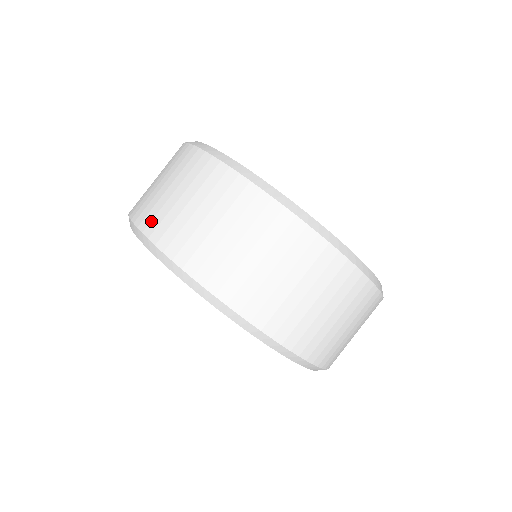
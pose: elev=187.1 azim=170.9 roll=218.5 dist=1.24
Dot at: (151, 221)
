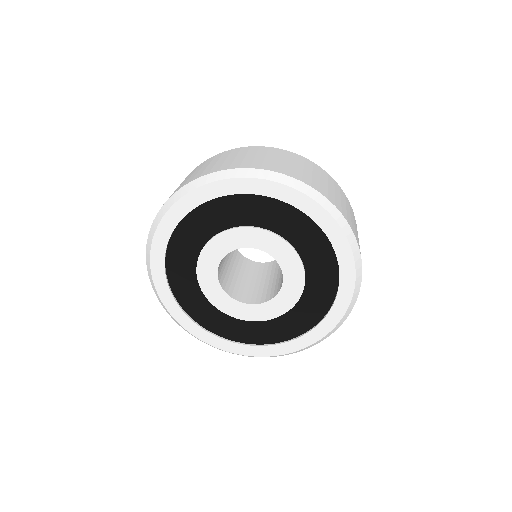
Dot at: occluded
